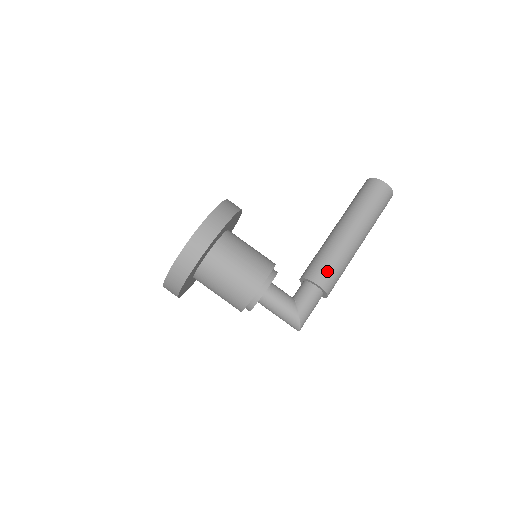
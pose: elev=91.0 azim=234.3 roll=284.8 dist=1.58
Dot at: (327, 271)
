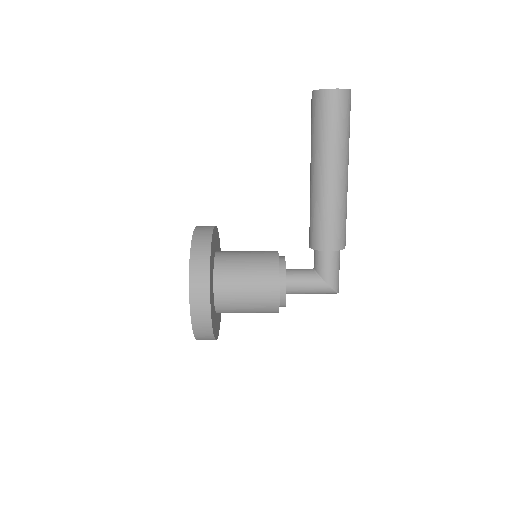
Dot at: (330, 232)
